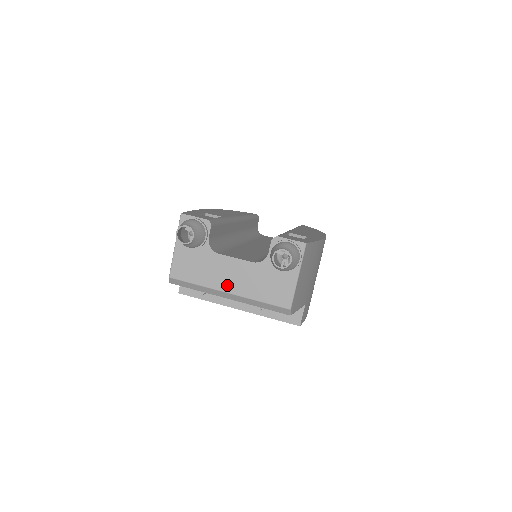
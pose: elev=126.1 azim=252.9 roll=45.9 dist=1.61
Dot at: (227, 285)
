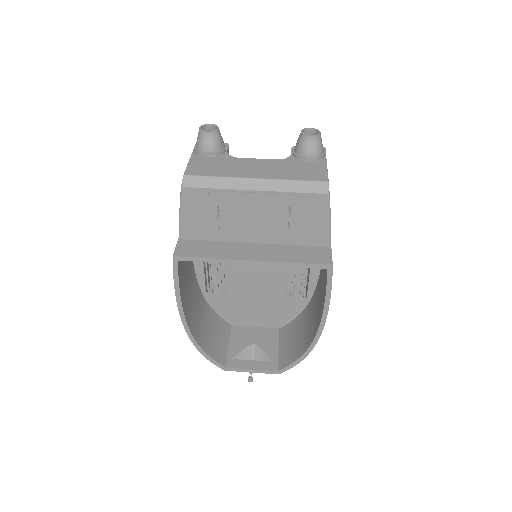
Dot at: (253, 174)
